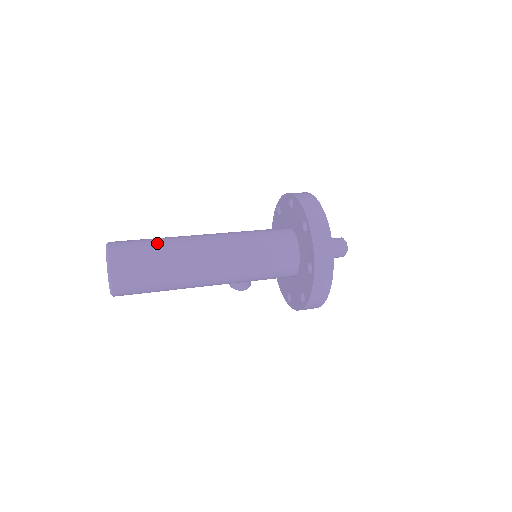
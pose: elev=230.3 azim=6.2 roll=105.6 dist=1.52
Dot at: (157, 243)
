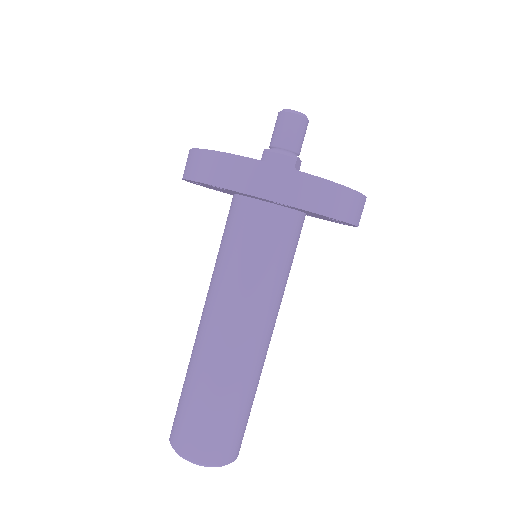
Dot at: (204, 400)
